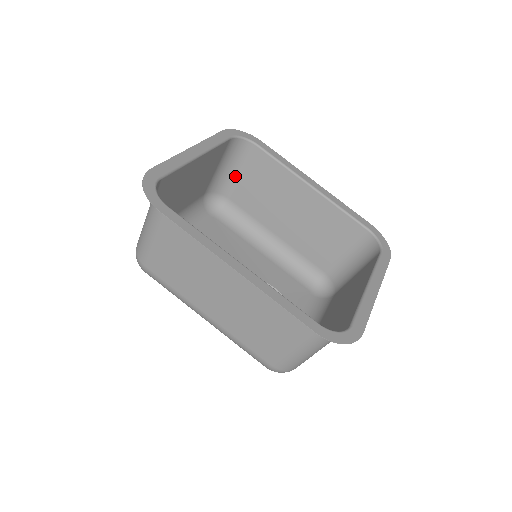
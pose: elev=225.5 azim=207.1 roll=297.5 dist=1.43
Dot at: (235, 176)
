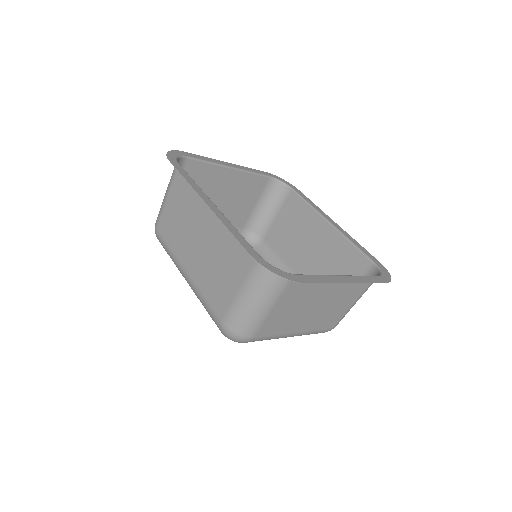
Dot at: (272, 217)
